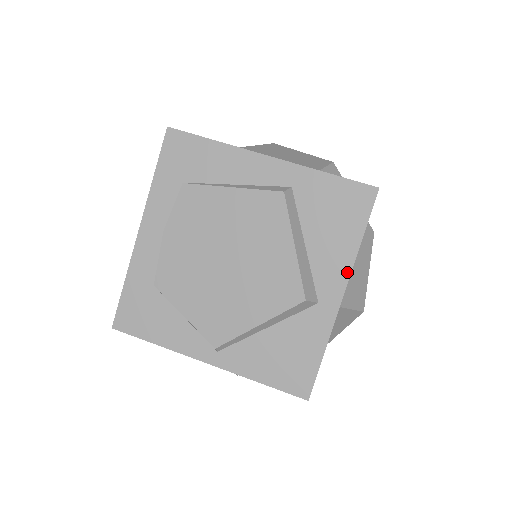
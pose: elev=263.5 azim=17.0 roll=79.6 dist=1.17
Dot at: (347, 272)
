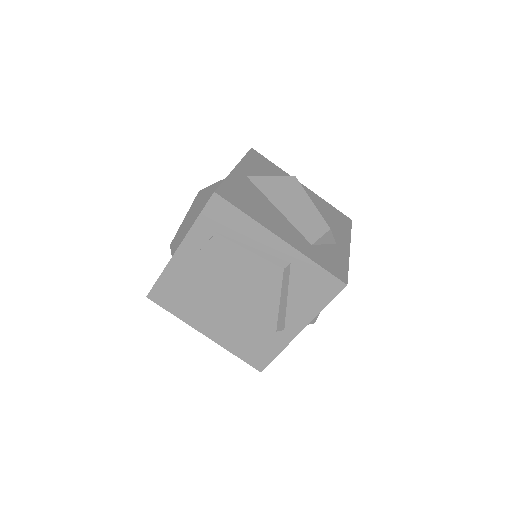
Dot at: (308, 321)
